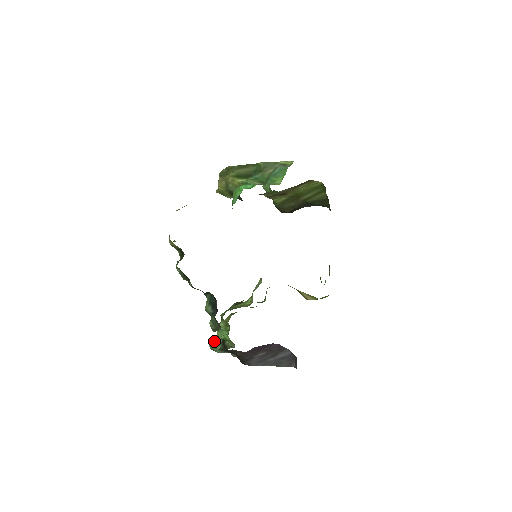
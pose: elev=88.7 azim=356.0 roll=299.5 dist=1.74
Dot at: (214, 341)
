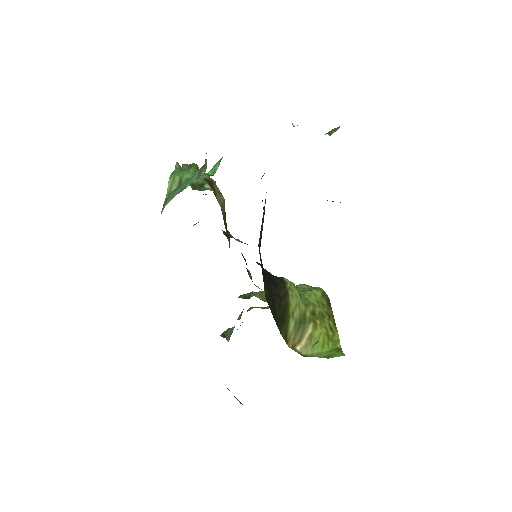
Dot at: occluded
